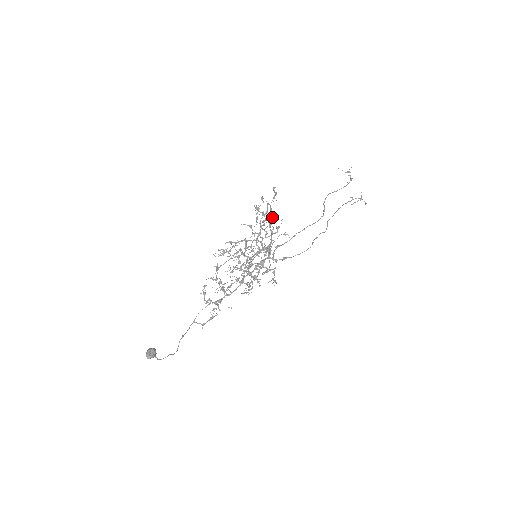
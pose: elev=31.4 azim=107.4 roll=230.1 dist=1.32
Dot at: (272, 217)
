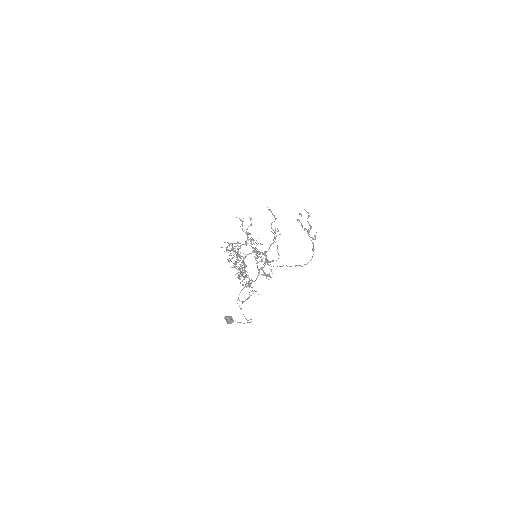
Dot at: occluded
